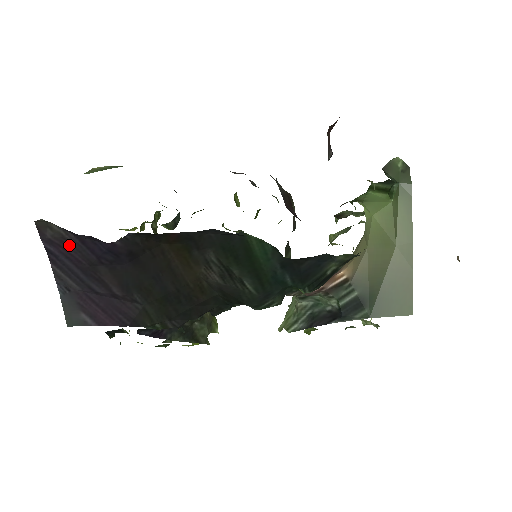
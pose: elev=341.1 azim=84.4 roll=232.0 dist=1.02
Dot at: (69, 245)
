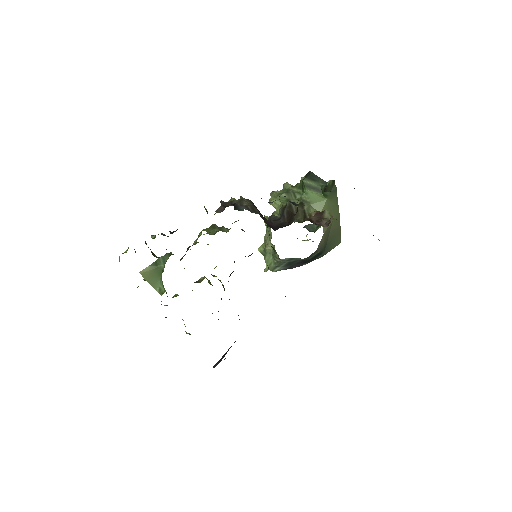
Dot at: occluded
